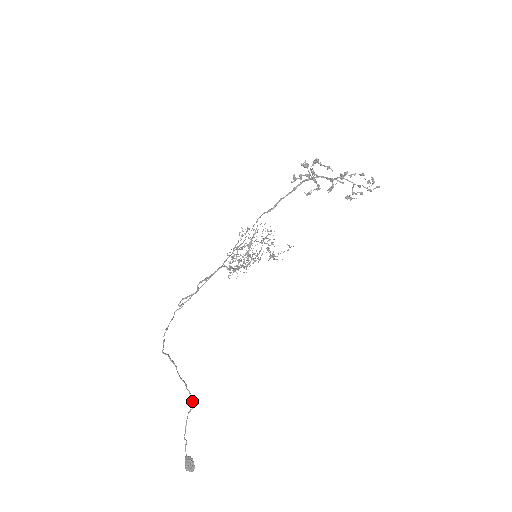
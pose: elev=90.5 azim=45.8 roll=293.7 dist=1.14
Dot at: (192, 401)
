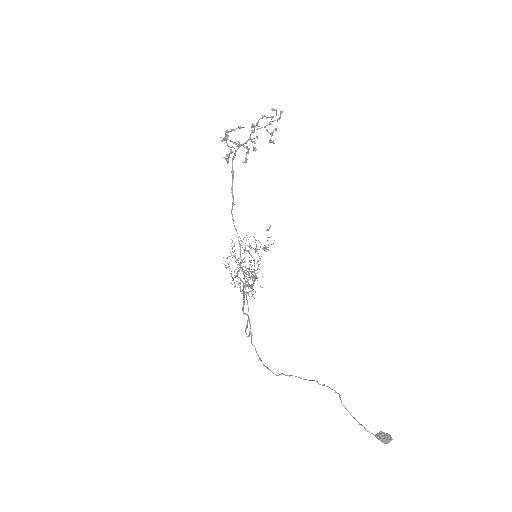
Dot at: (334, 390)
